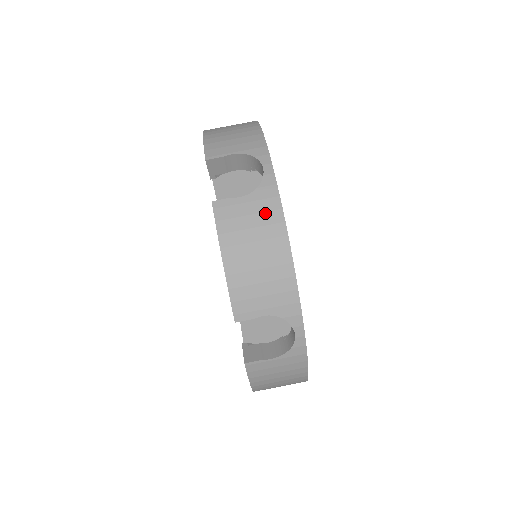
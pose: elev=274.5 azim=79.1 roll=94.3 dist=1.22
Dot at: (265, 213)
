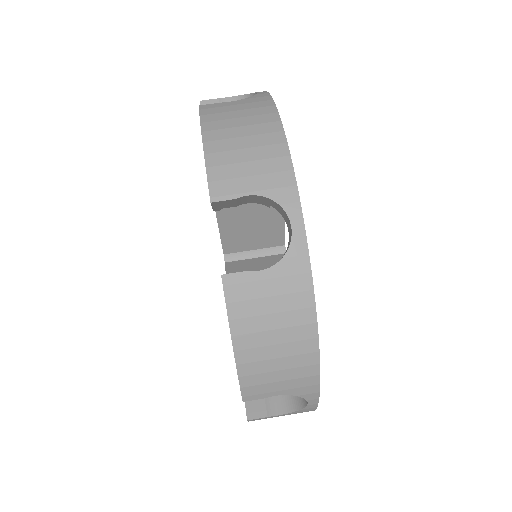
Dot at: (291, 295)
